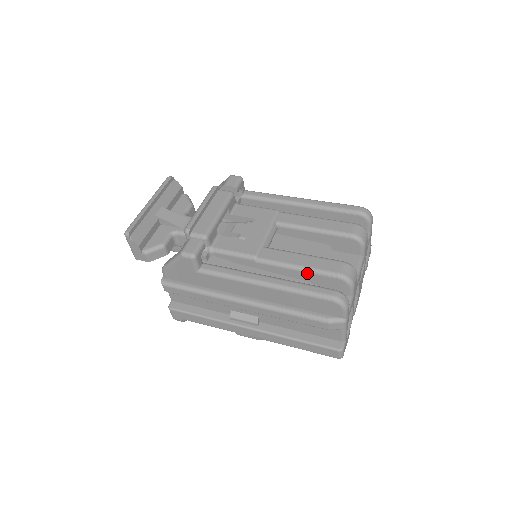
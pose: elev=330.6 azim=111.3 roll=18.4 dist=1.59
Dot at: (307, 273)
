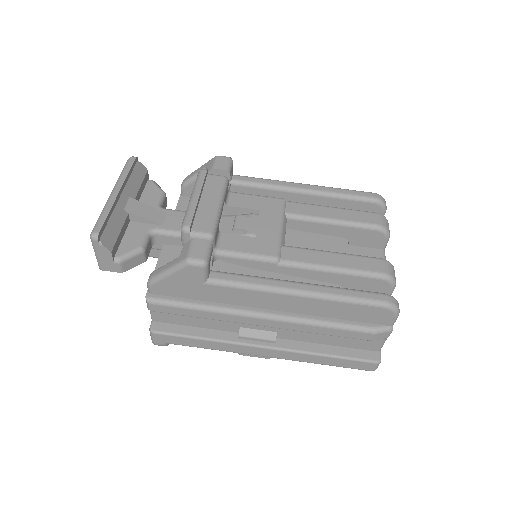
Dot at: (343, 275)
